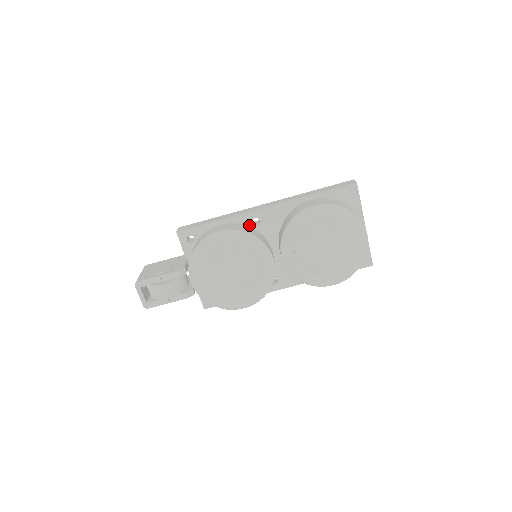
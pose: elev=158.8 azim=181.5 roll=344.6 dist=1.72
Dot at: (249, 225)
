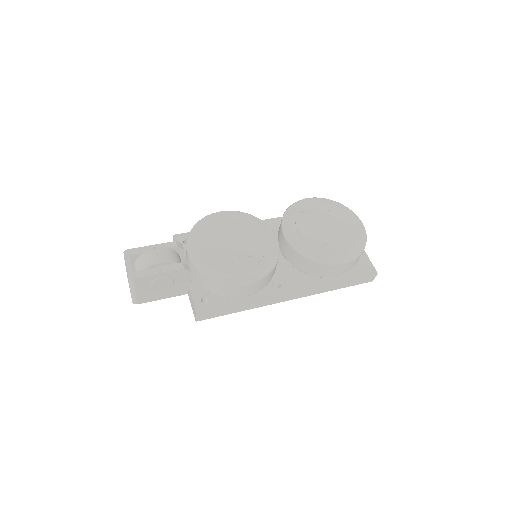
Dot at: occluded
